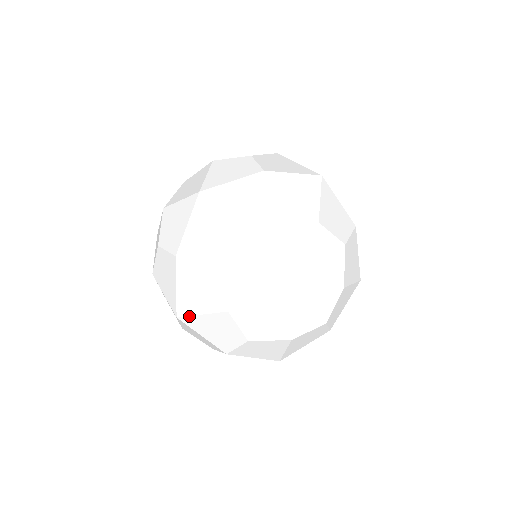
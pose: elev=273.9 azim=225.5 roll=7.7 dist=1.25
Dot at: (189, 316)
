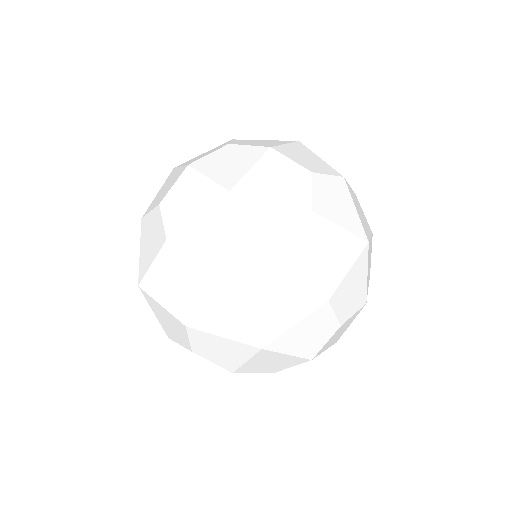
Dot at: (150, 296)
